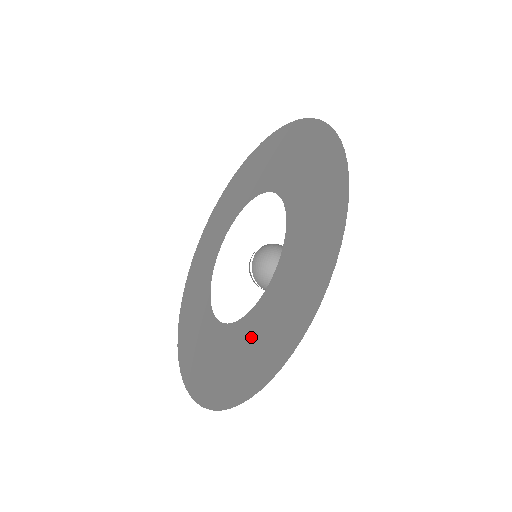
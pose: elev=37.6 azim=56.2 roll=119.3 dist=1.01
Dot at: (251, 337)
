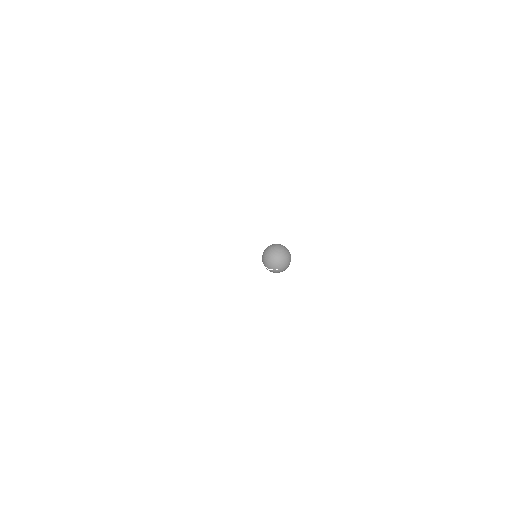
Dot at: occluded
